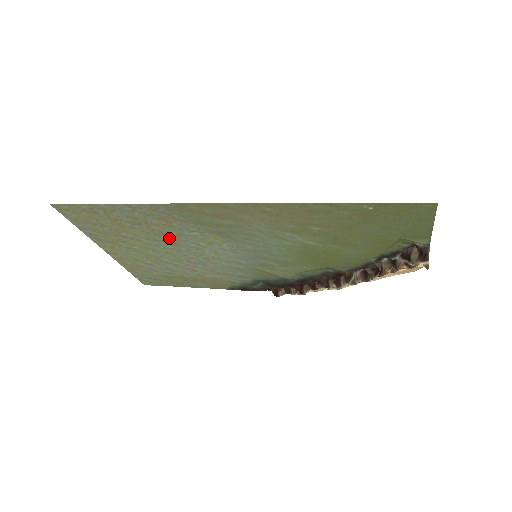
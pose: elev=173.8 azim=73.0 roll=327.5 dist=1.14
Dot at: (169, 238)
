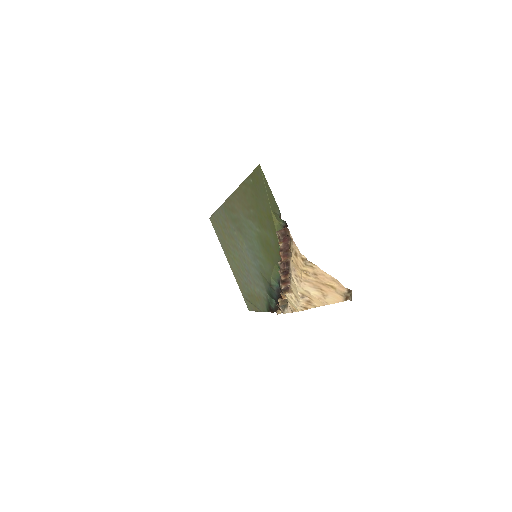
Dot at: (234, 241)
